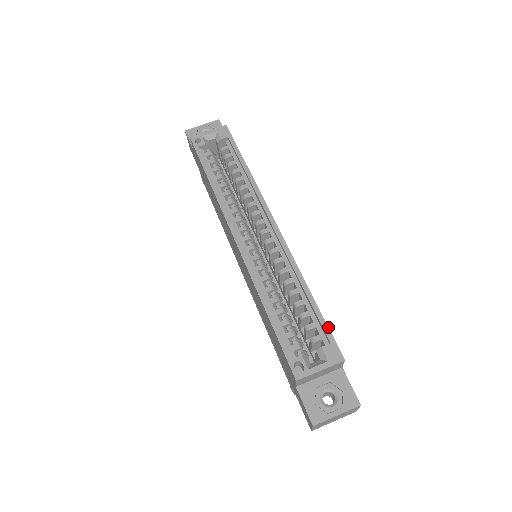
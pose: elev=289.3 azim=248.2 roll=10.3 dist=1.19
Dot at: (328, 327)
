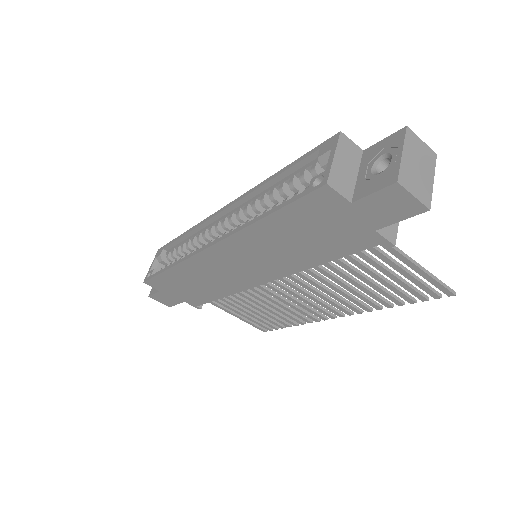
Dot at: (308, 152)
